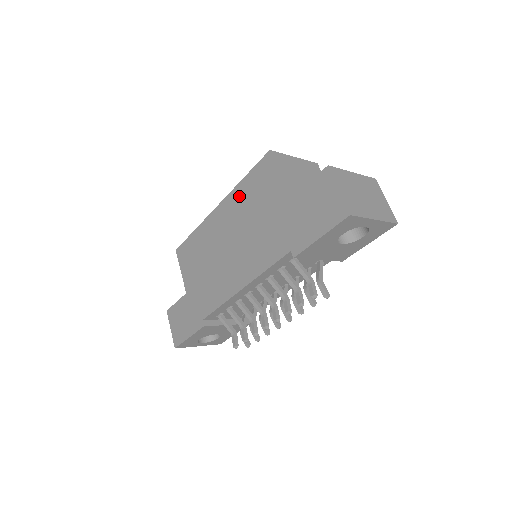
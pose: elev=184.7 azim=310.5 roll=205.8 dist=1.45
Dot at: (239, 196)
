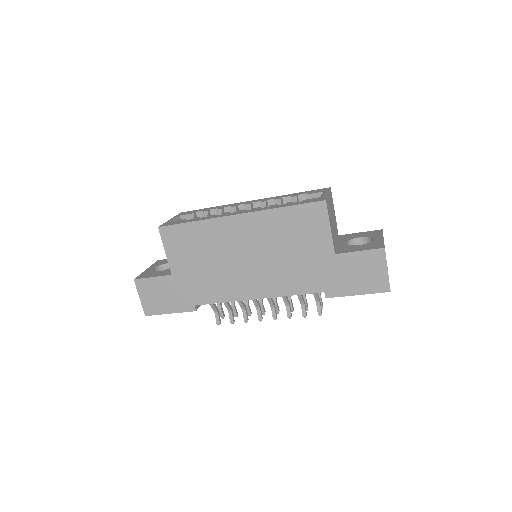
Dot at: (273, 221)
